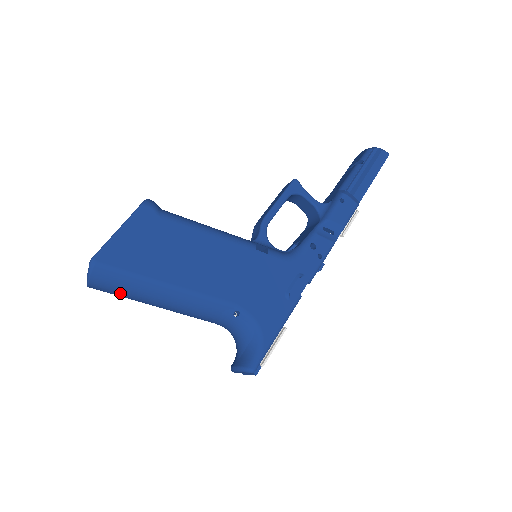
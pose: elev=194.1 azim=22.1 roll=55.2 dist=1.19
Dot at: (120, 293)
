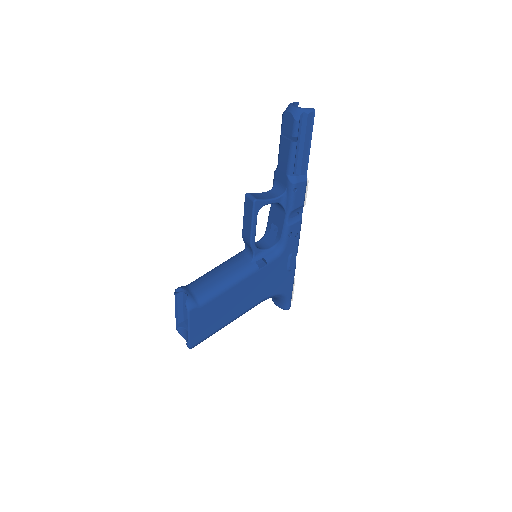
Dot at: occluded
